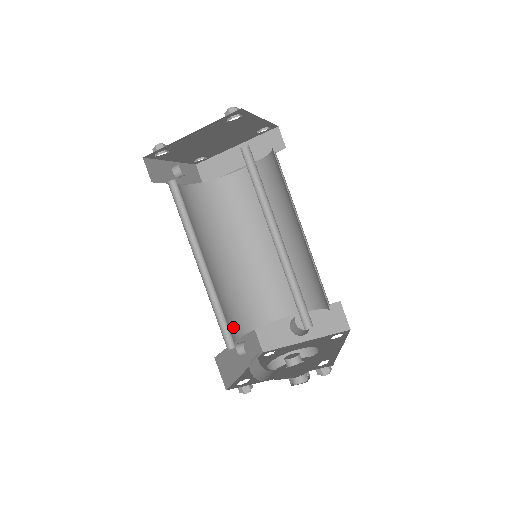
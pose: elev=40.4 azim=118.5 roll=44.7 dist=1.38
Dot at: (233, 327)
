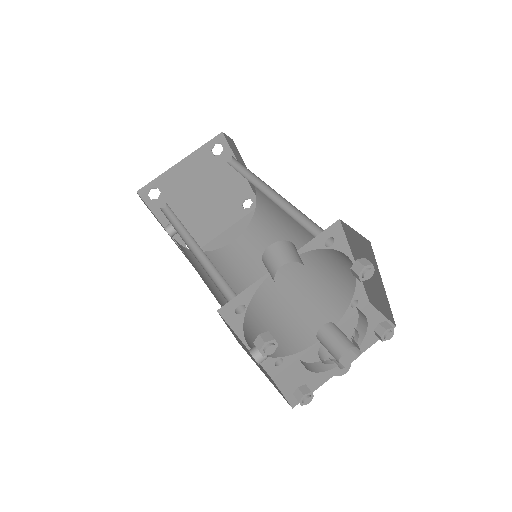
Dot at: occluded
